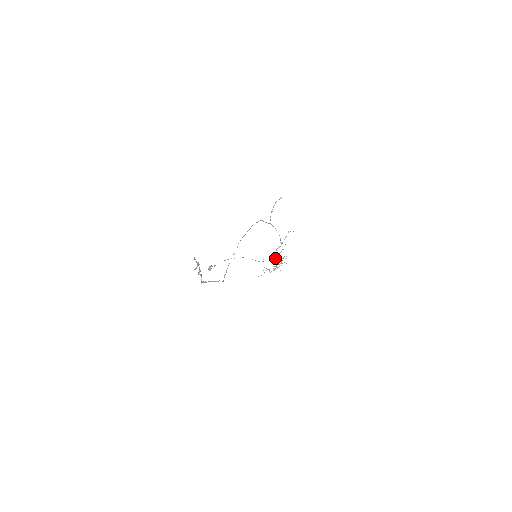
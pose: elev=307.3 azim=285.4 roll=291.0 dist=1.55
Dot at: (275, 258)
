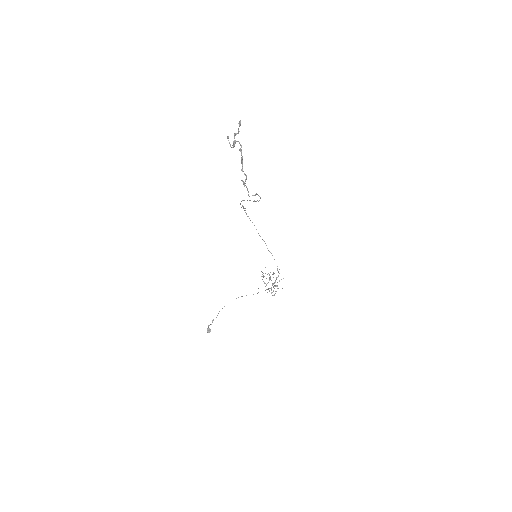
Dot at: (269, 279)
